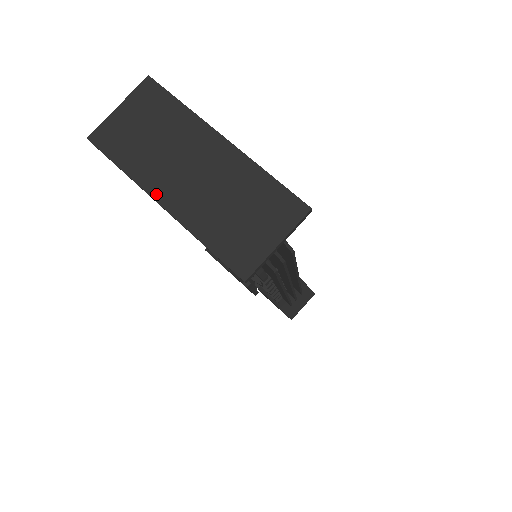
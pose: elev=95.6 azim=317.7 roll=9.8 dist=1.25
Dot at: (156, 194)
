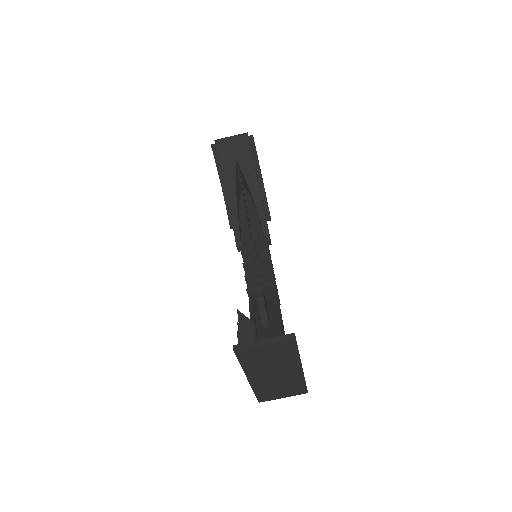
Dot at: (250, 377)
